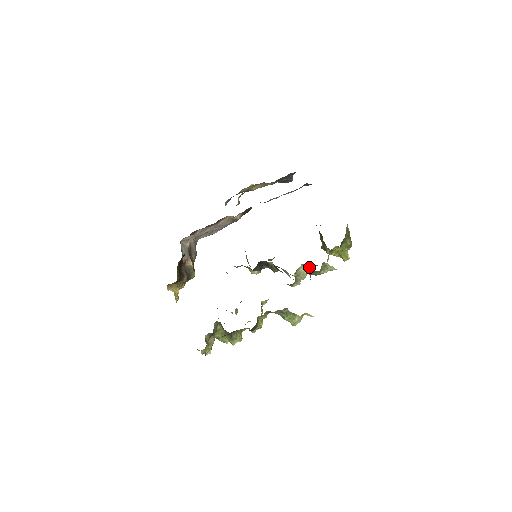
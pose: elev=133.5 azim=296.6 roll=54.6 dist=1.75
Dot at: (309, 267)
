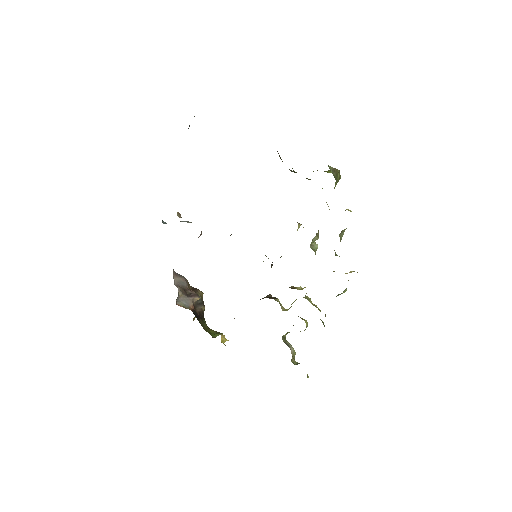
Dot at: (318, 231)
